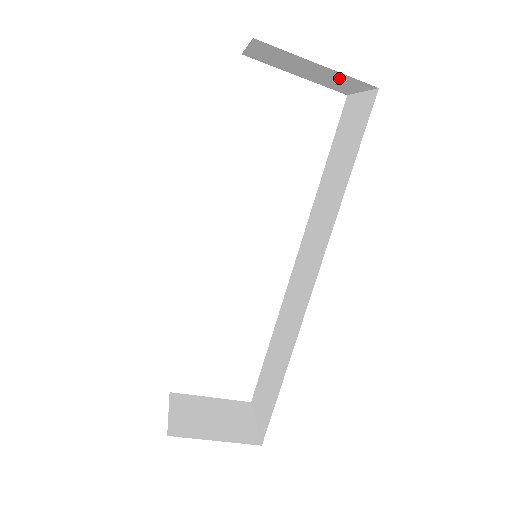
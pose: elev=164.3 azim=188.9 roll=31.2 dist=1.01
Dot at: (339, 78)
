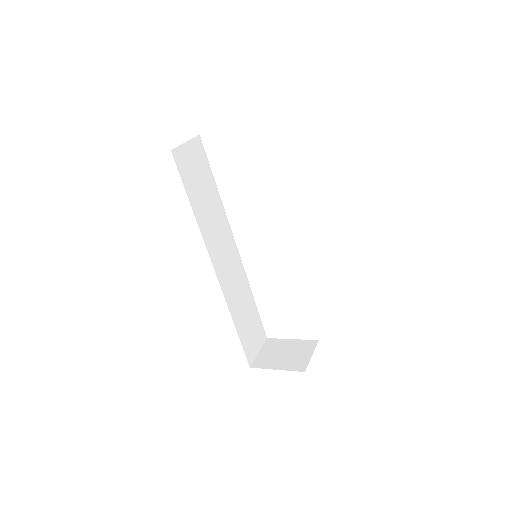
Dot at: occluded
